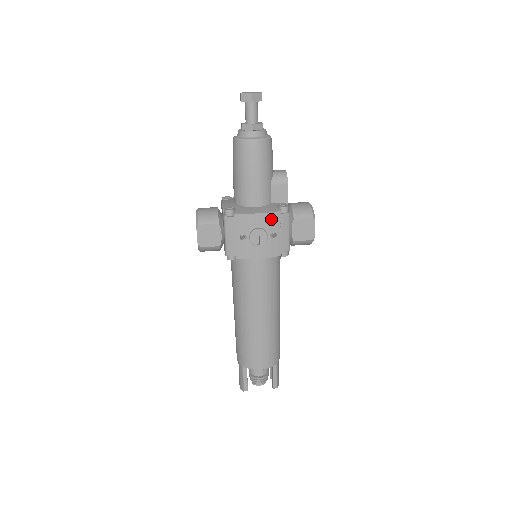
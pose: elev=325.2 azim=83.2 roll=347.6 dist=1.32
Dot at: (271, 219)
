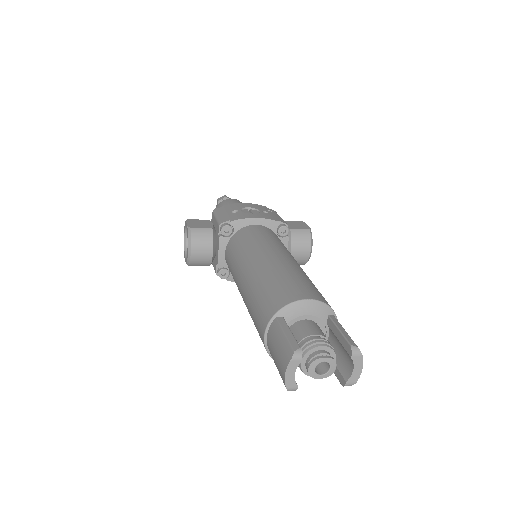
Dot at: (259, 207)
